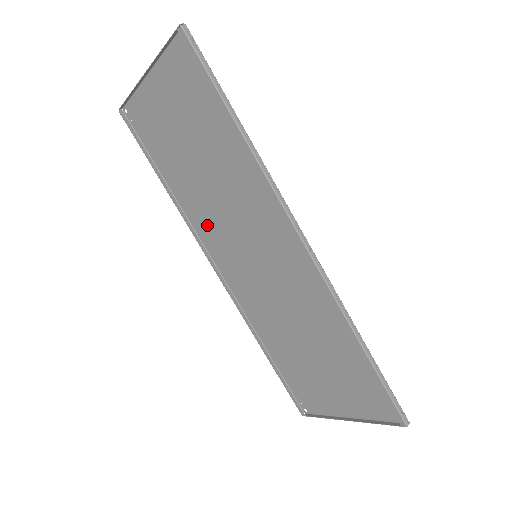
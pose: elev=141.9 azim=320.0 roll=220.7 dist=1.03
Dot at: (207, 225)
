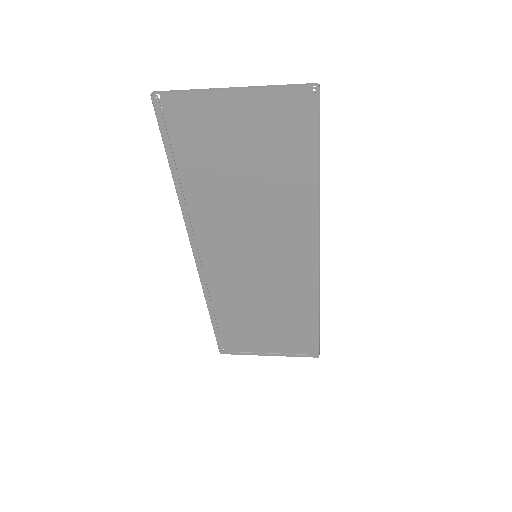
Dot at: (210, 223)
